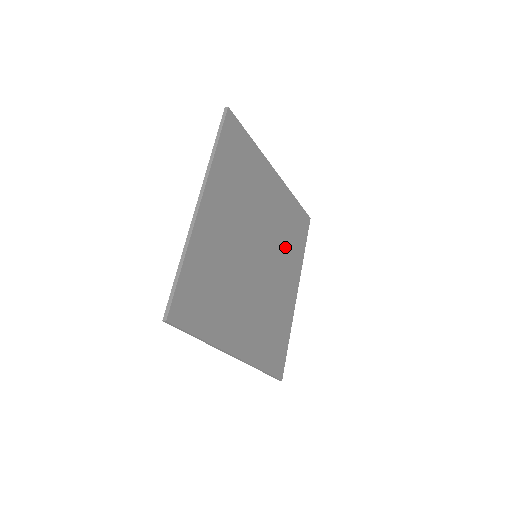
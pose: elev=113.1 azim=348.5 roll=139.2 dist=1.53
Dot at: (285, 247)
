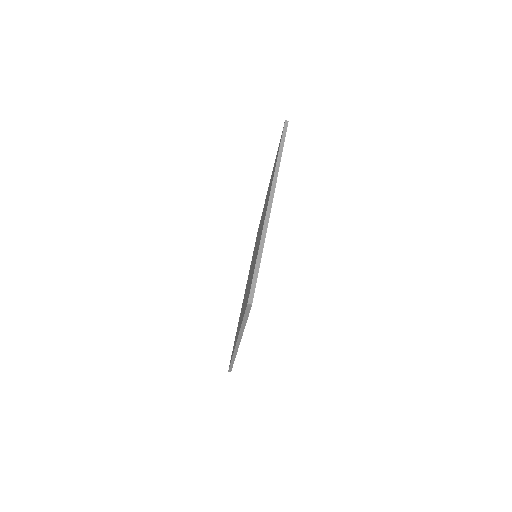
Dot at: occluded
